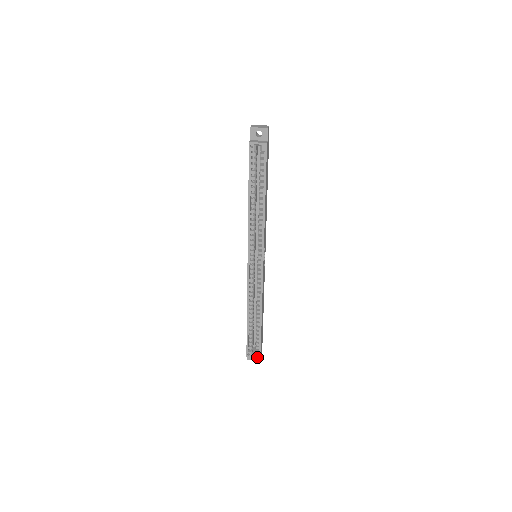
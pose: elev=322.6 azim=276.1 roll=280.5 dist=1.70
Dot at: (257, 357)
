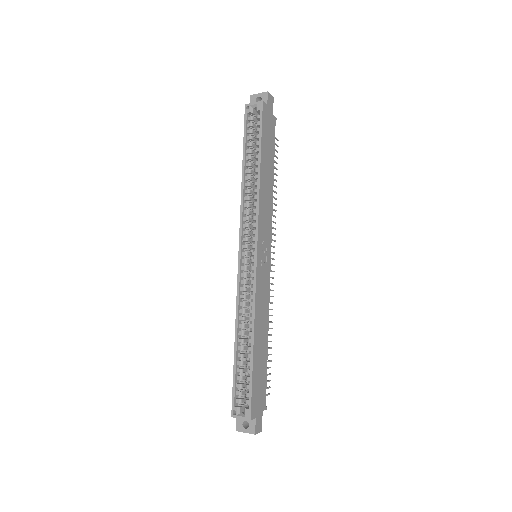
Dot at: (246, 418)
